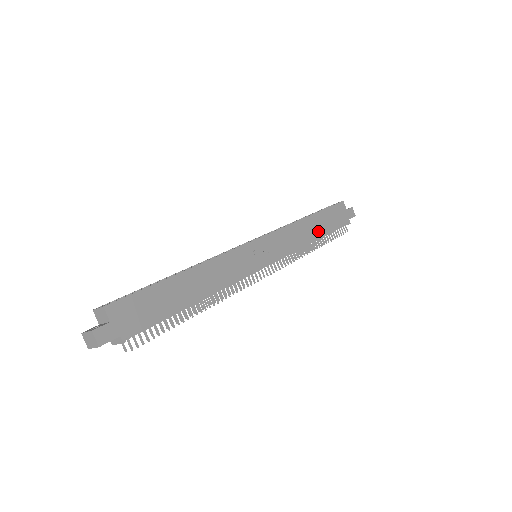
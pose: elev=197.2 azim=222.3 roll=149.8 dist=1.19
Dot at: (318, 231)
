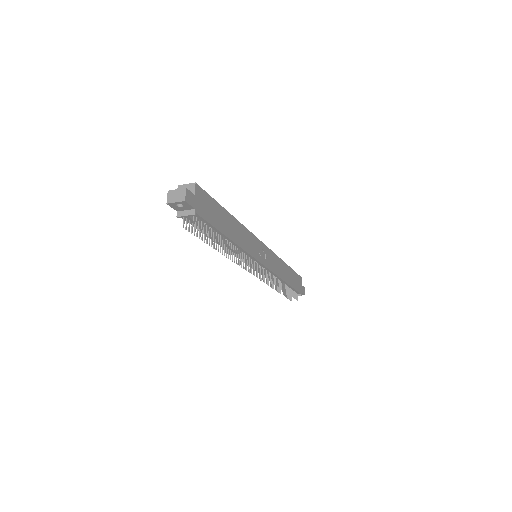
Dot at: (288, 279)
